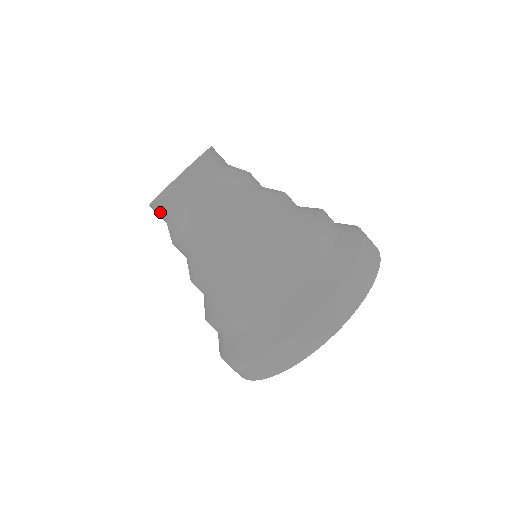
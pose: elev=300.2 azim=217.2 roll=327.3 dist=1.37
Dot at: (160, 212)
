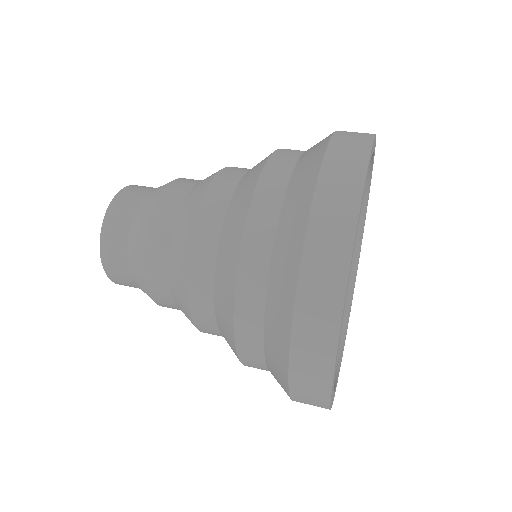
Dot at: (119, 277)
